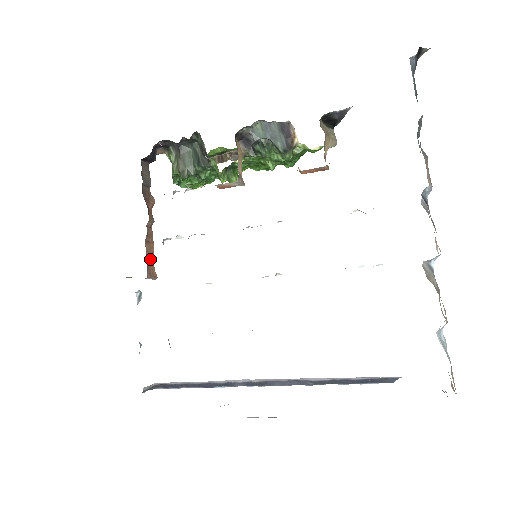
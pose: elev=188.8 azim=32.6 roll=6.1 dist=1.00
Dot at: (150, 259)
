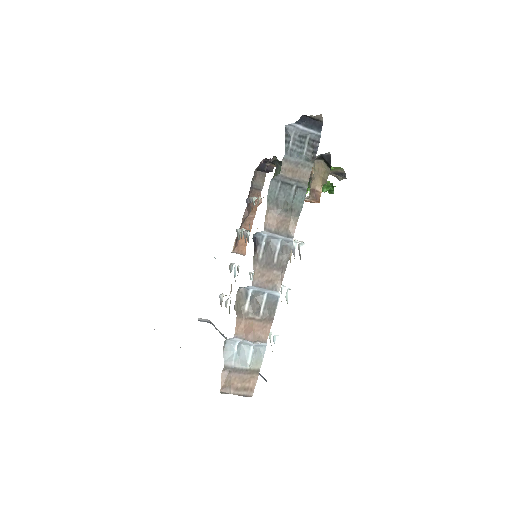
Dot at: (243, 241)
